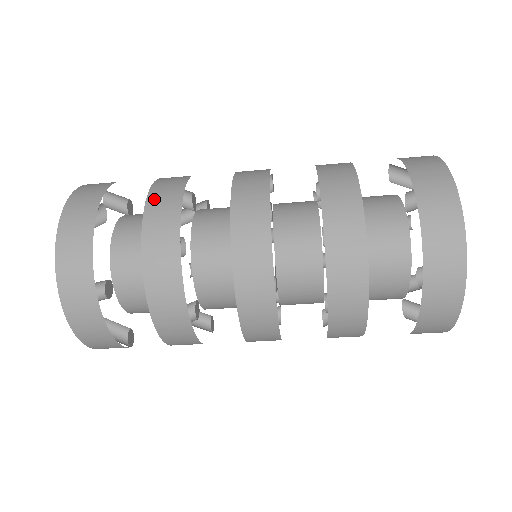
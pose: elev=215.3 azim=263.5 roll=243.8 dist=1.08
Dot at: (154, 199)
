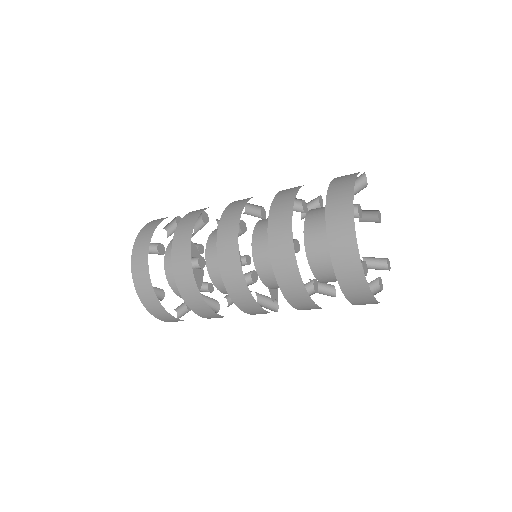
Dot at: (184, 293)
